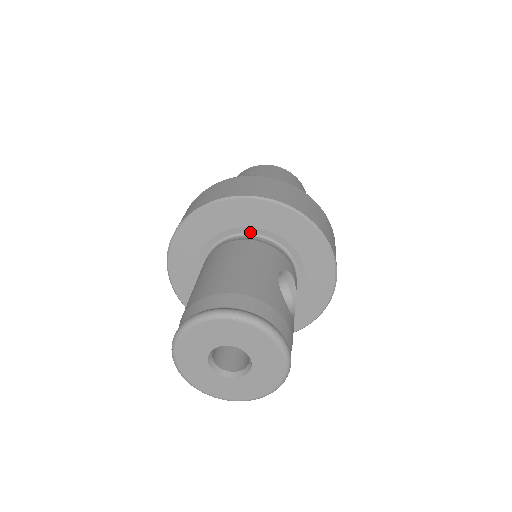
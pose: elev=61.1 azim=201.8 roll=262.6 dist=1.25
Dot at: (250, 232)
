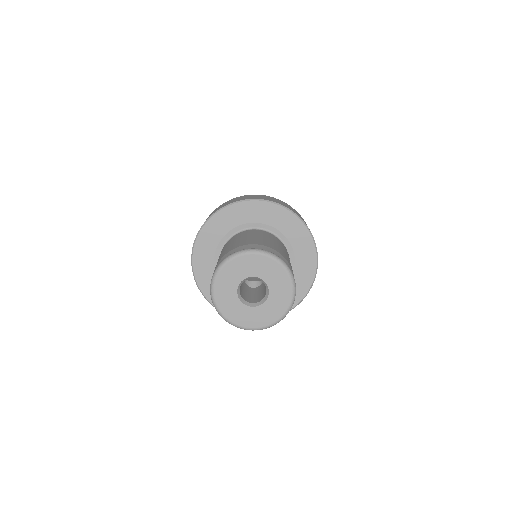
Dot at: (270, 230)
